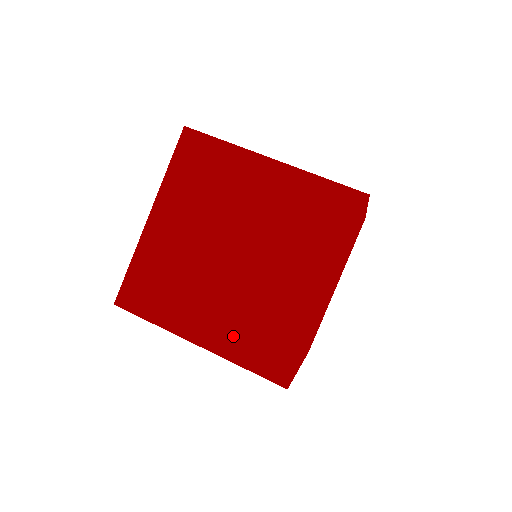
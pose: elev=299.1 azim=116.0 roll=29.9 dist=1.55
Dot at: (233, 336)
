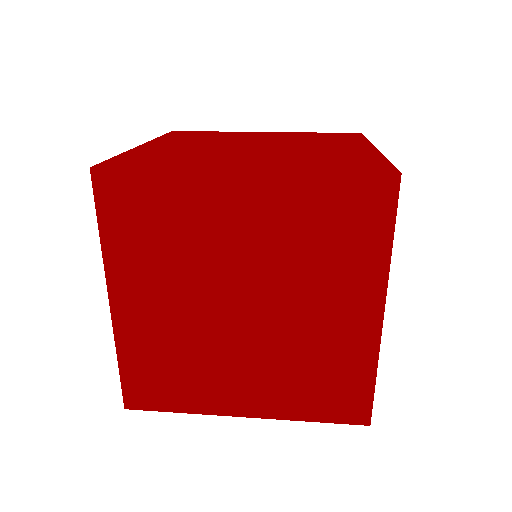
Dot at: (291, 164)
